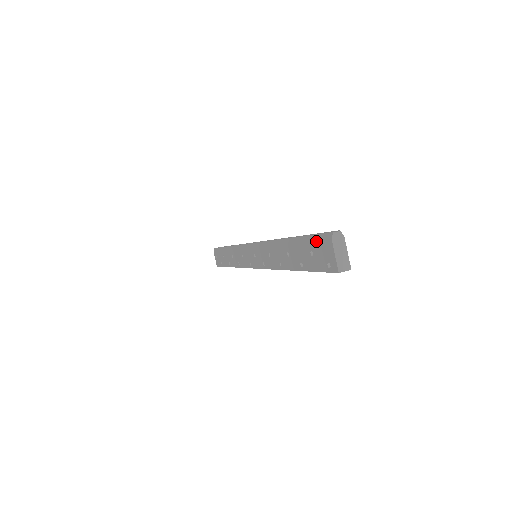
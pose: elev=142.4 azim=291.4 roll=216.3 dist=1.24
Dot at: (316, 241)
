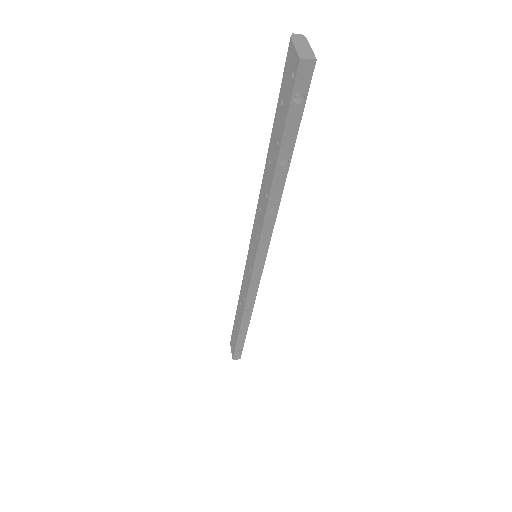
Dot at: occluded
